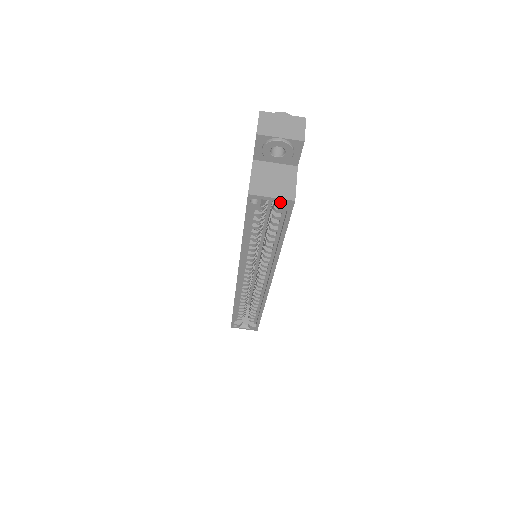
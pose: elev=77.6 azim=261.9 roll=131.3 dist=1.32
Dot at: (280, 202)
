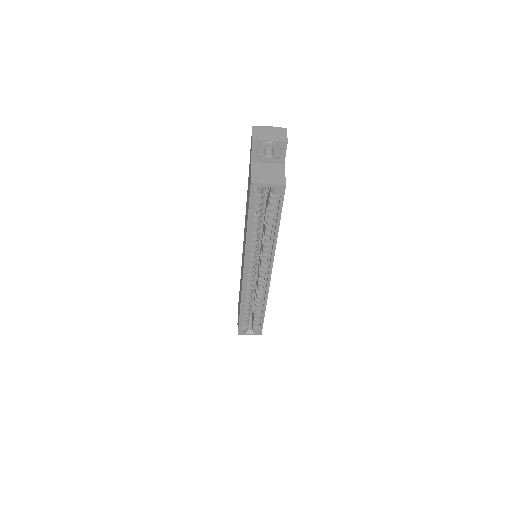
Dot at: (275, 187)
